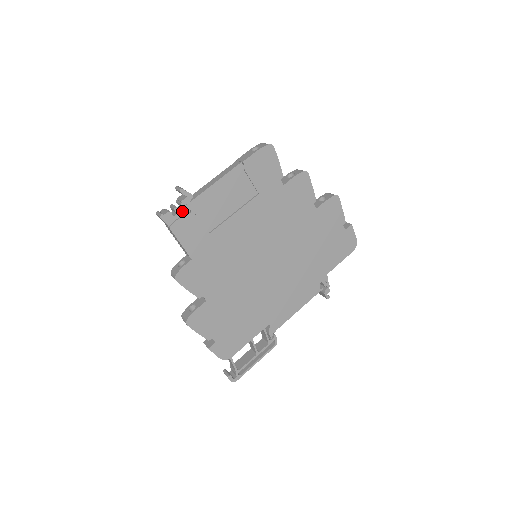
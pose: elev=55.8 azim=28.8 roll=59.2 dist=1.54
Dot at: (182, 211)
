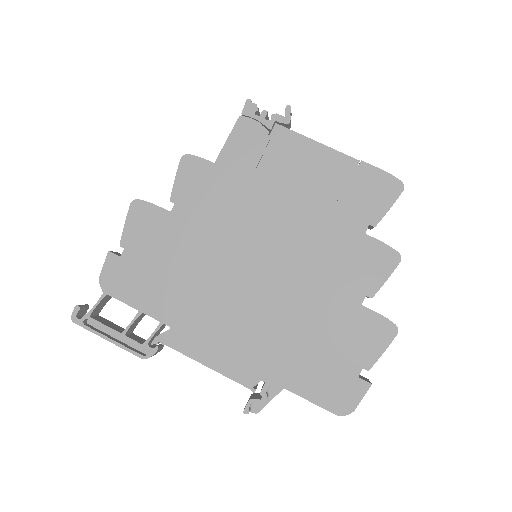
Dot at: (266, 120)
